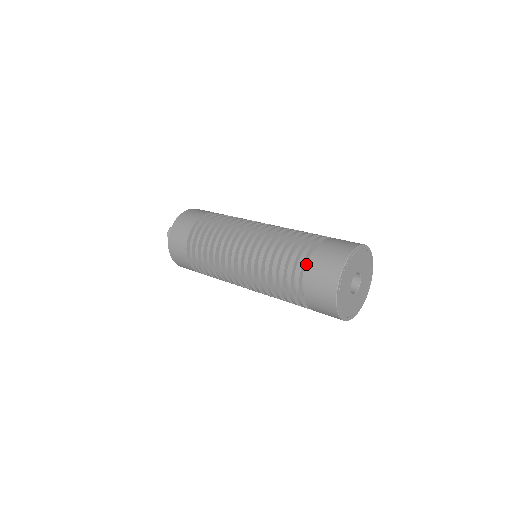
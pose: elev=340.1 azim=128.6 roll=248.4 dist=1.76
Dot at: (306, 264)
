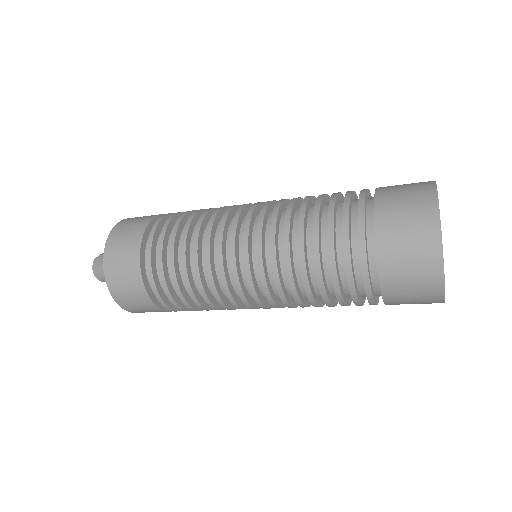
Dot at: (367, 210)
